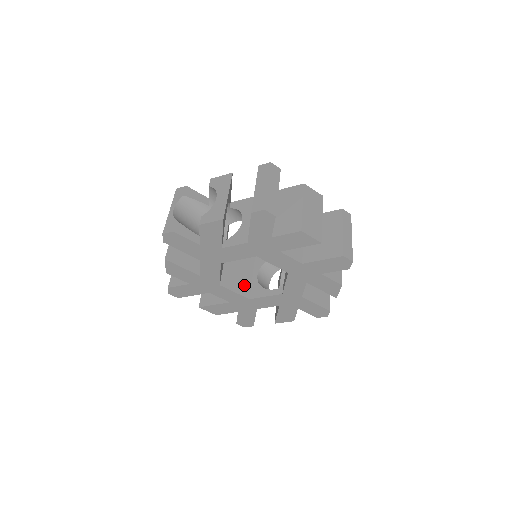
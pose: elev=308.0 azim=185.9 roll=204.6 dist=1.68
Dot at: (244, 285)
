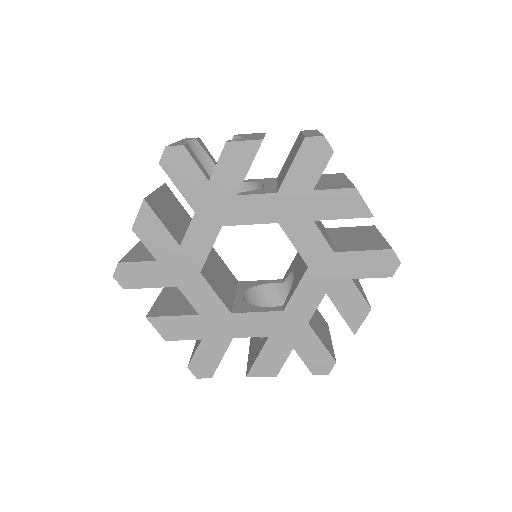
Dot at: (226, 296)
